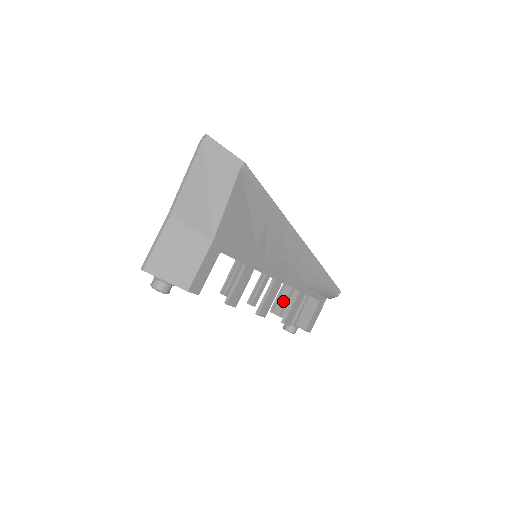
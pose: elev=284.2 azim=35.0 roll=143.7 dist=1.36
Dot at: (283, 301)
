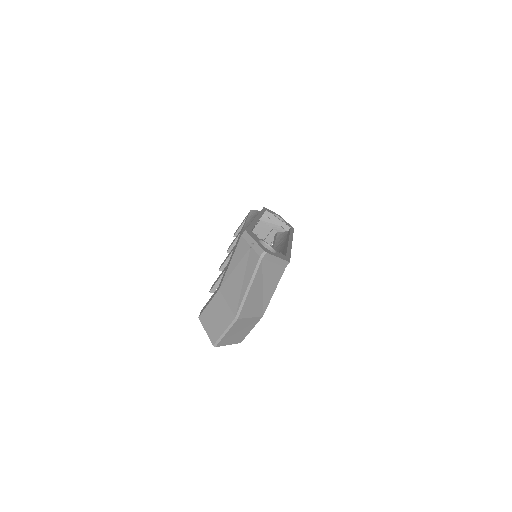
Dot at: occluded
